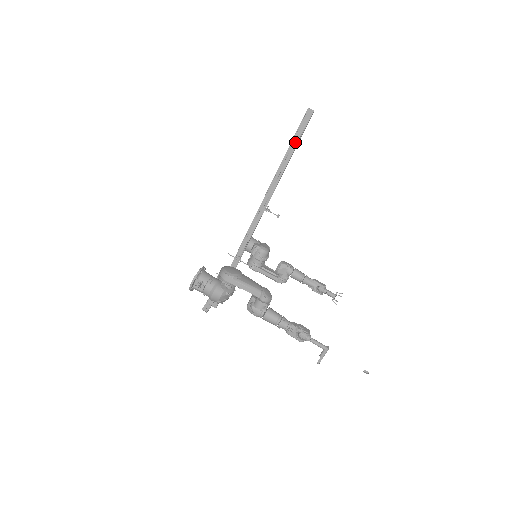
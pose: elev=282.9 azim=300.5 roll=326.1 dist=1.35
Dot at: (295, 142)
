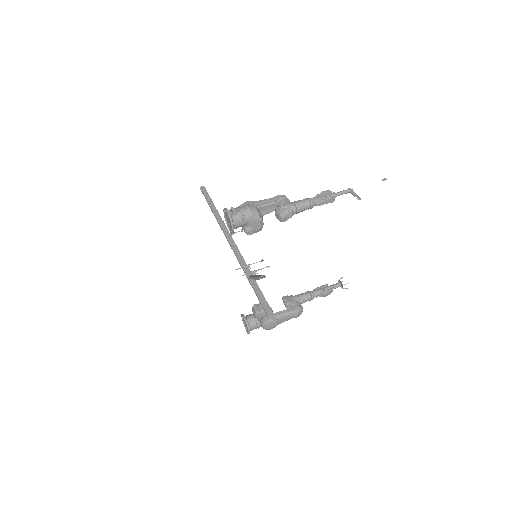
Dot at: (209, 200)
